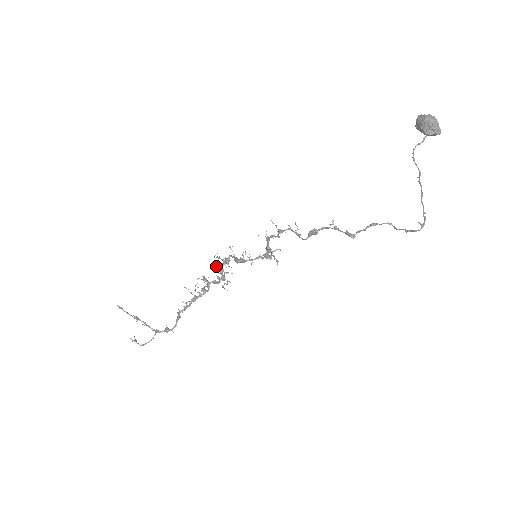
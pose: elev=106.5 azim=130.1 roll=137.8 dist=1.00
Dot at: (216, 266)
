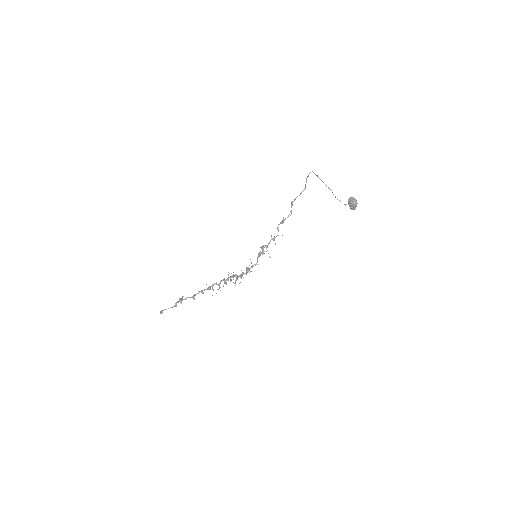
Dot at: occluded
